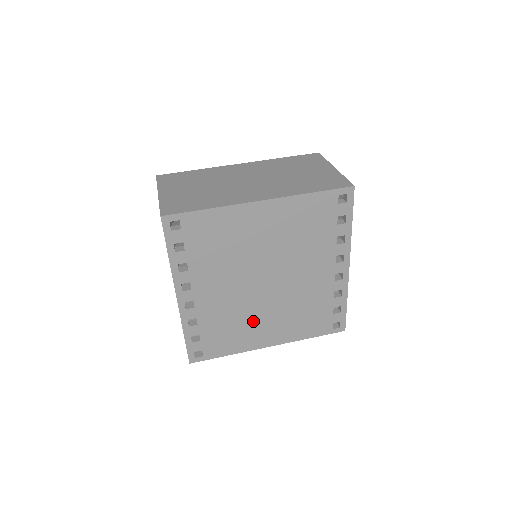
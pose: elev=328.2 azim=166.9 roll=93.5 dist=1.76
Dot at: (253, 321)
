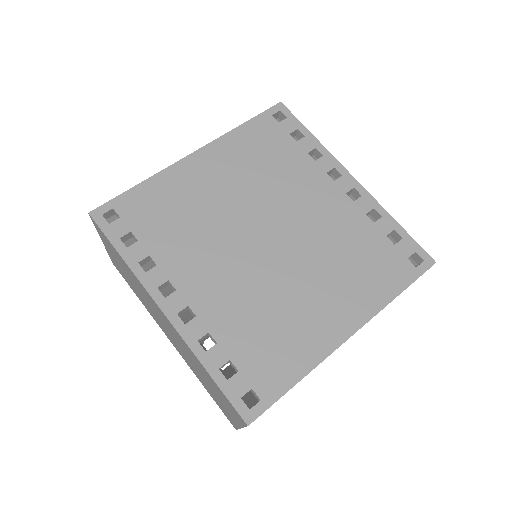
Dot at: (293, 303)
